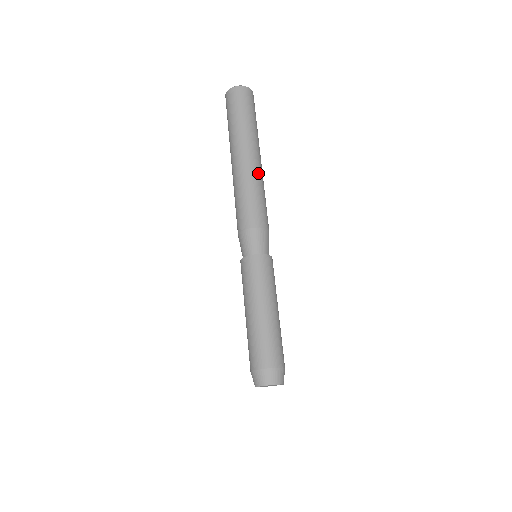
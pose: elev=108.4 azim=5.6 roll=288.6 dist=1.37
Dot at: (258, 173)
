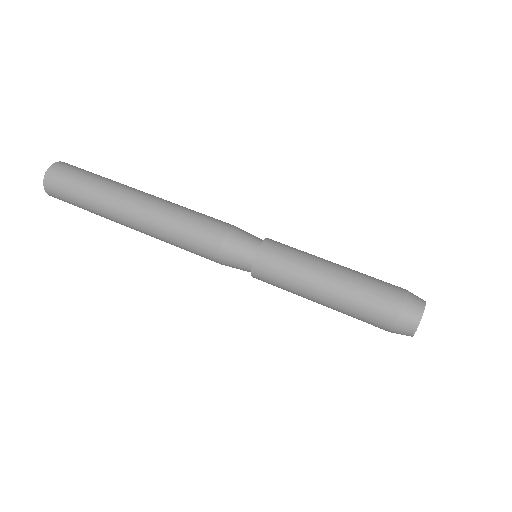
Dot at: occluded
